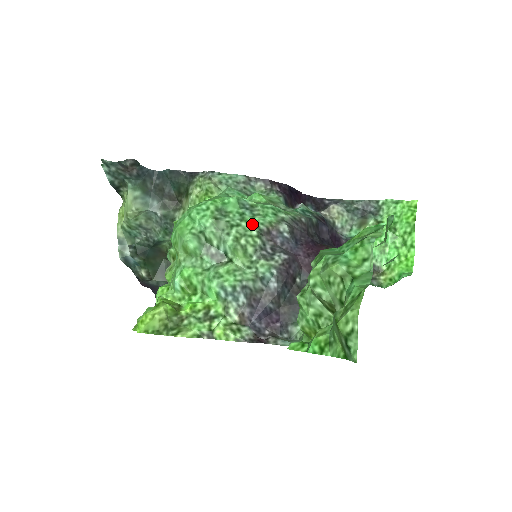
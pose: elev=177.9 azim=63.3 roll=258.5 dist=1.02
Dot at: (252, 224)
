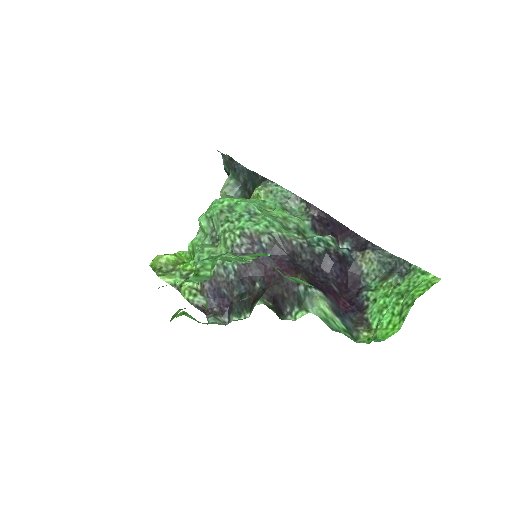
Dot at: (241, 225)
